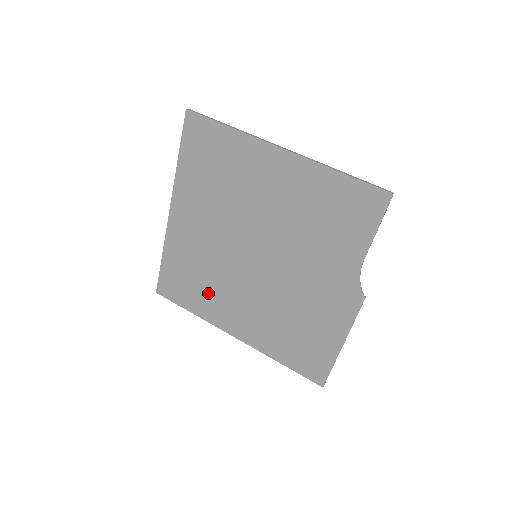
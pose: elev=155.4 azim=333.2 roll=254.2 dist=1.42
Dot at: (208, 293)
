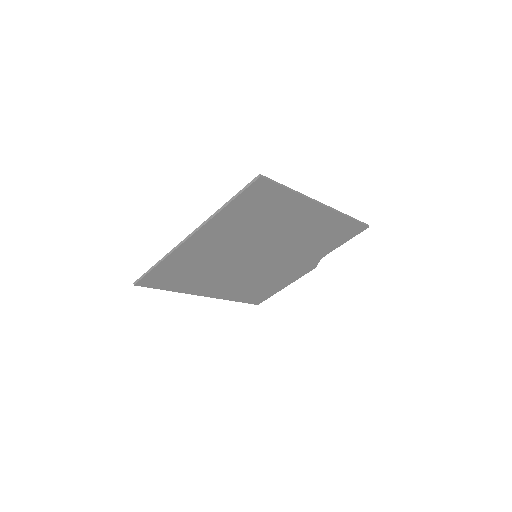
Dot at: (196, 279)
